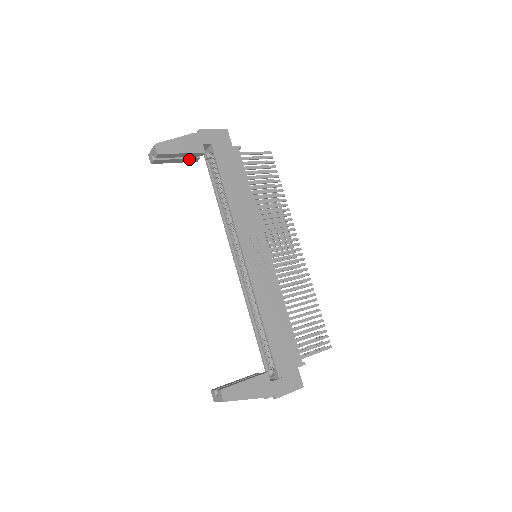
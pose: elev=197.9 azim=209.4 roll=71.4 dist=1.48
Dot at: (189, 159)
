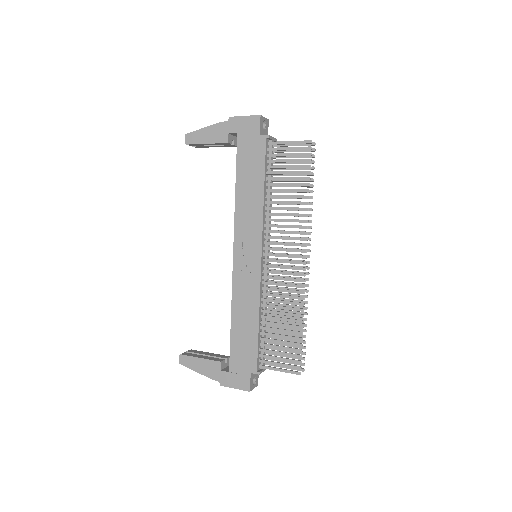
Dot at: (225, 145)
